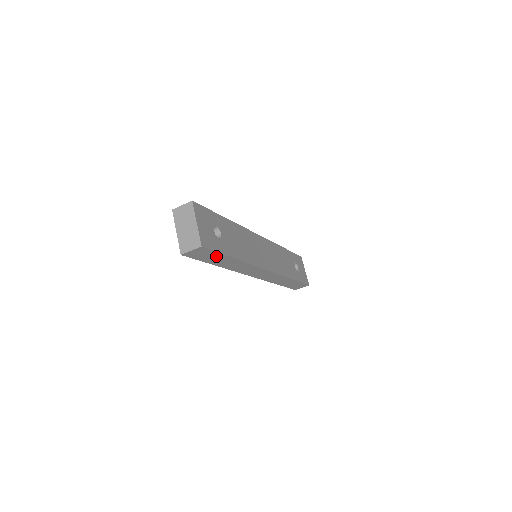
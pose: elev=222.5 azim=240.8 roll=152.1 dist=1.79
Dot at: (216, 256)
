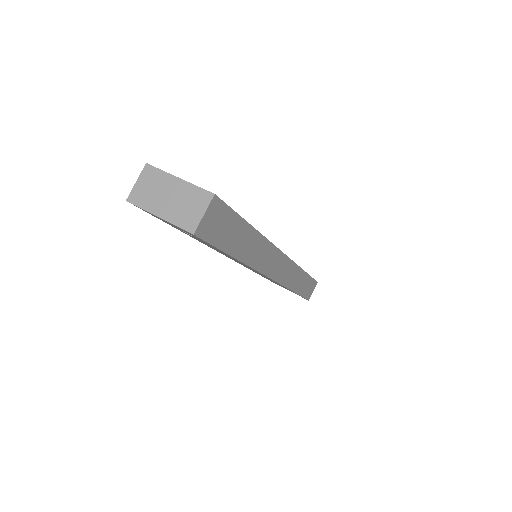
Dot at: (234, 227)
